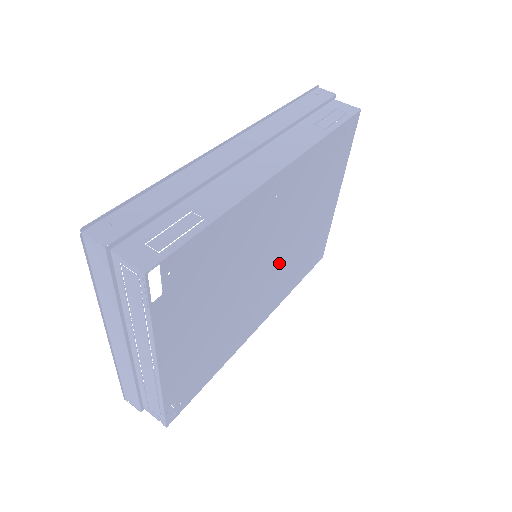
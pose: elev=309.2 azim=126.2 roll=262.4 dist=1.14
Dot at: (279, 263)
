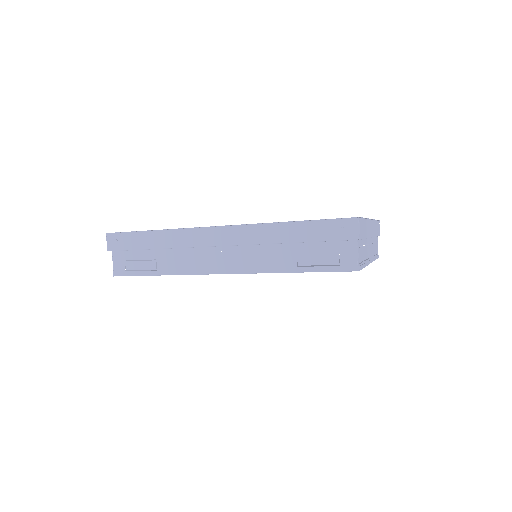
Dot at: occluded
